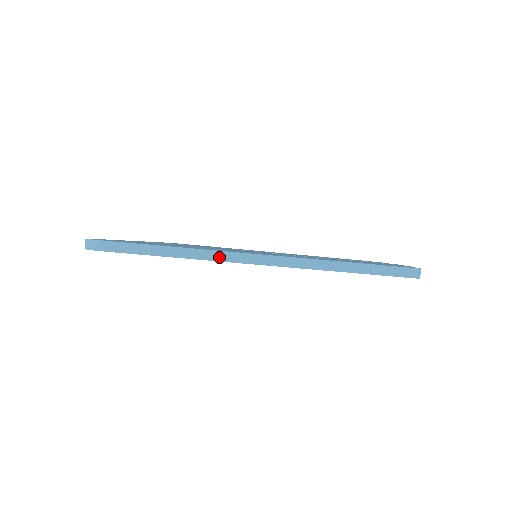
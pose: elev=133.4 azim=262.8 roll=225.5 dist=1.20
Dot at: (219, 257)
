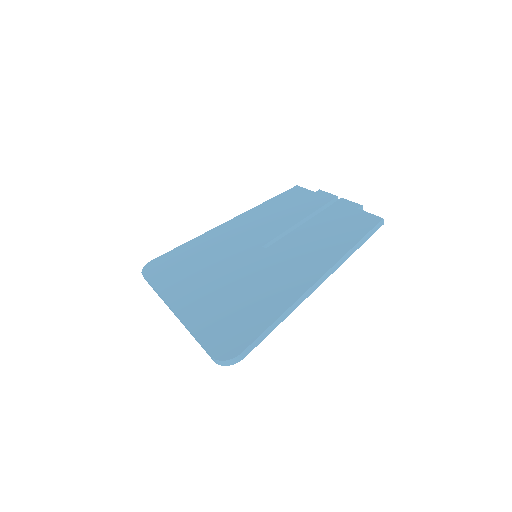
Dot at: (299, 303)
